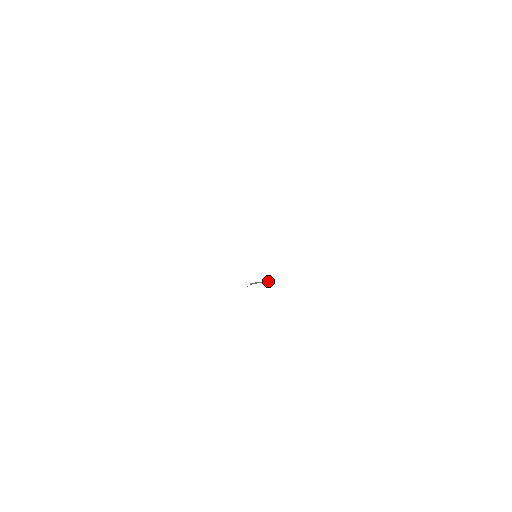
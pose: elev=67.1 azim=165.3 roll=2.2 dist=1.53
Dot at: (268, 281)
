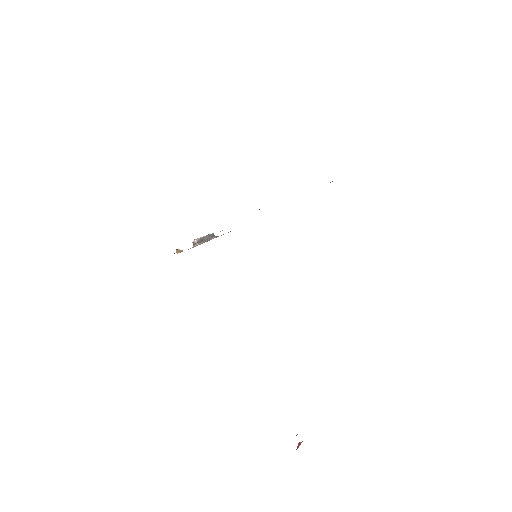
Dot at: (211, 236)
